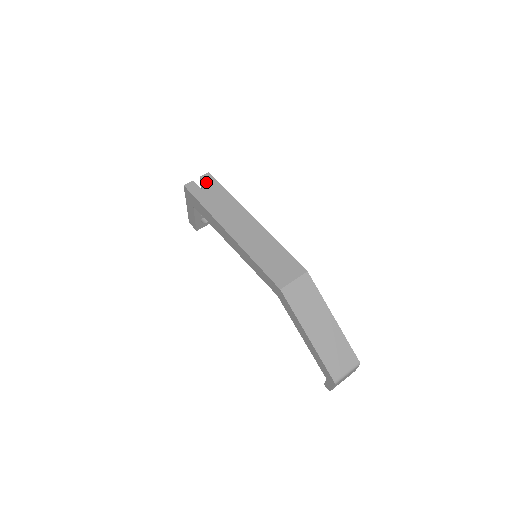
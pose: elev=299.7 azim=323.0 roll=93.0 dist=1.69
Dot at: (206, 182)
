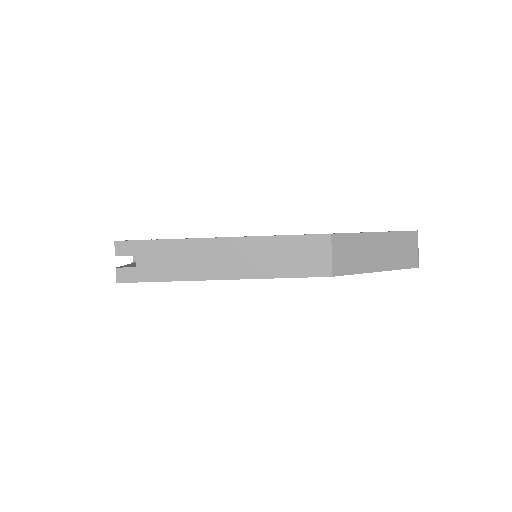
Dot at: (129, 255)
